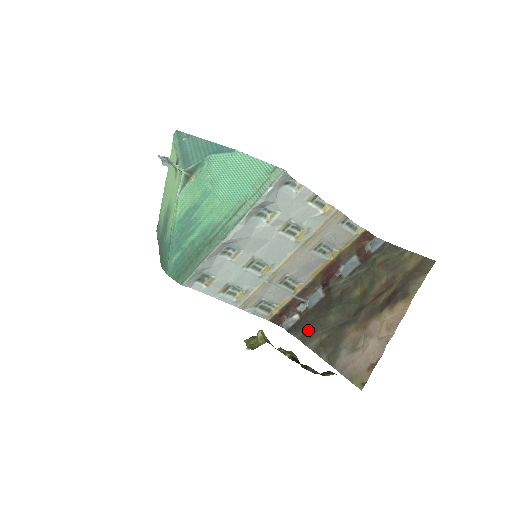
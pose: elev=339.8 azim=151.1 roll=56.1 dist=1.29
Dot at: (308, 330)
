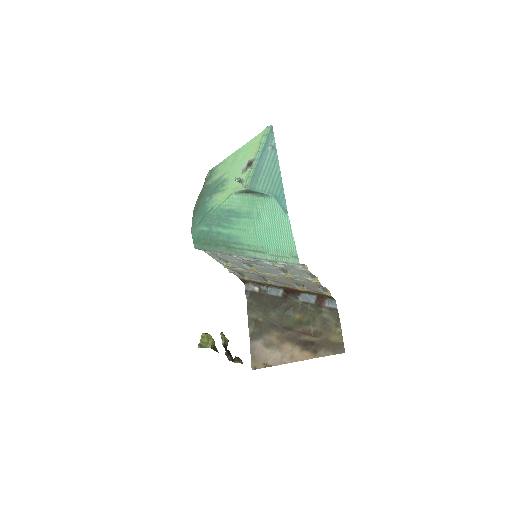
Dot at: (256, 305)
